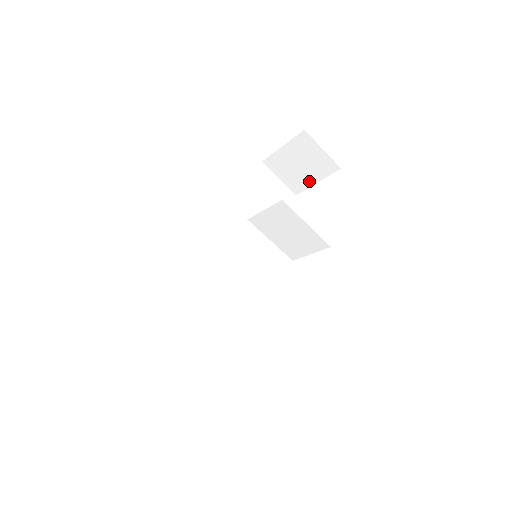
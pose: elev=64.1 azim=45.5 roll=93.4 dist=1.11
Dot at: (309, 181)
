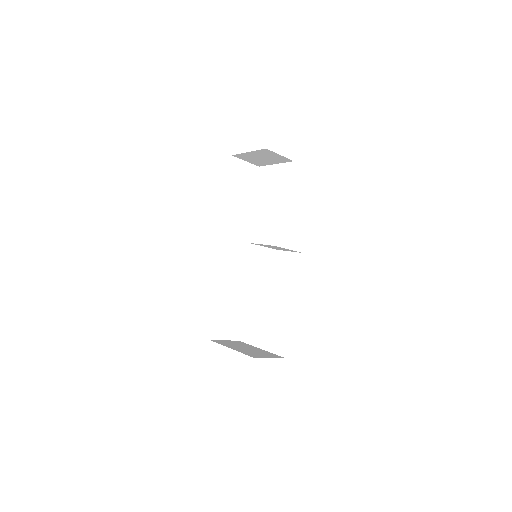
Dot at: (269, 163)
